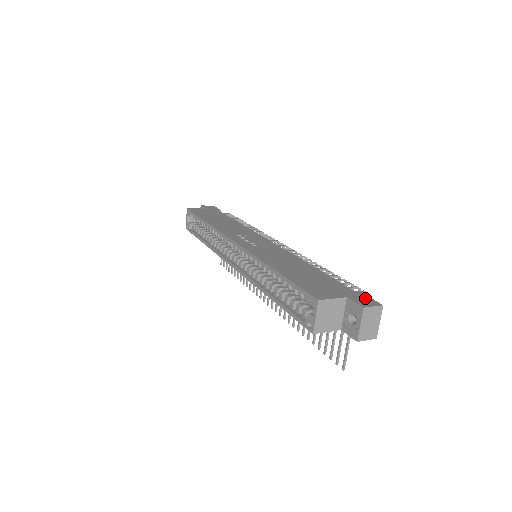
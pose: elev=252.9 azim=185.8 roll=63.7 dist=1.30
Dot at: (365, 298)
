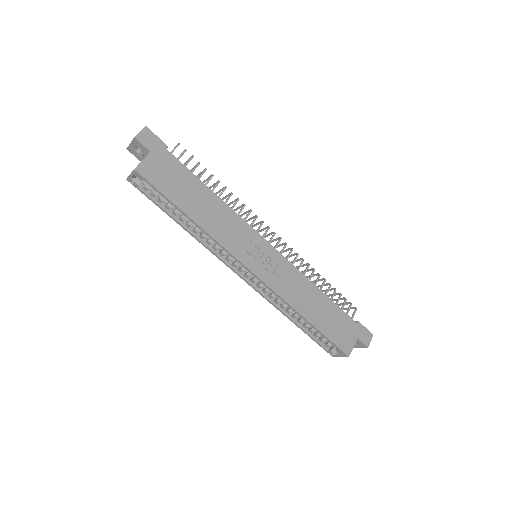
Dot at: (365, 332)
